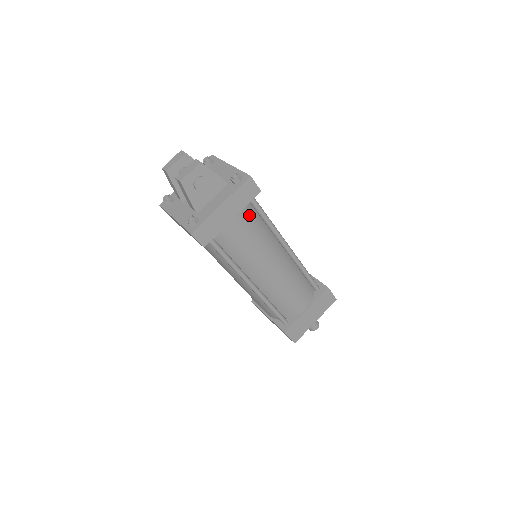
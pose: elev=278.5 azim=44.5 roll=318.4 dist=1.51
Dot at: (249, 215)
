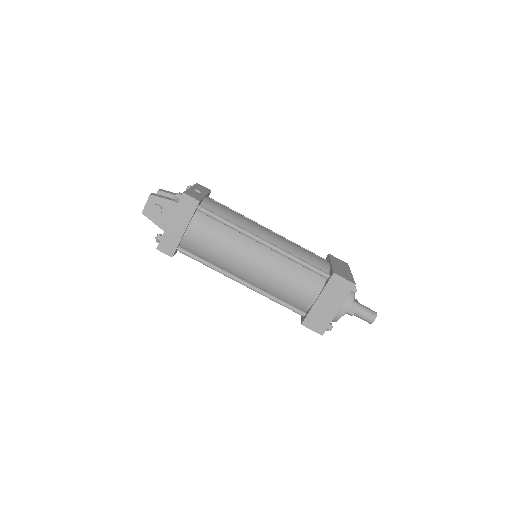
Dot at: (204, 223)
